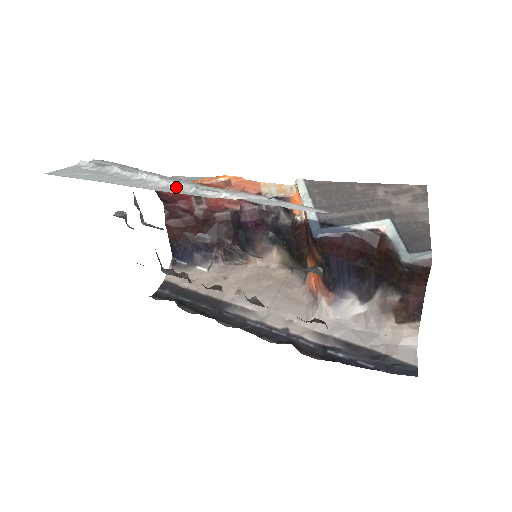
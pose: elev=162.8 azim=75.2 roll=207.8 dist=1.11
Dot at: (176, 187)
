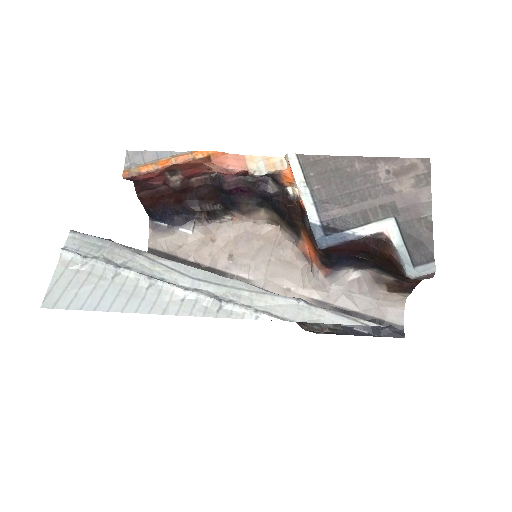
Dot at: (196, 298)
